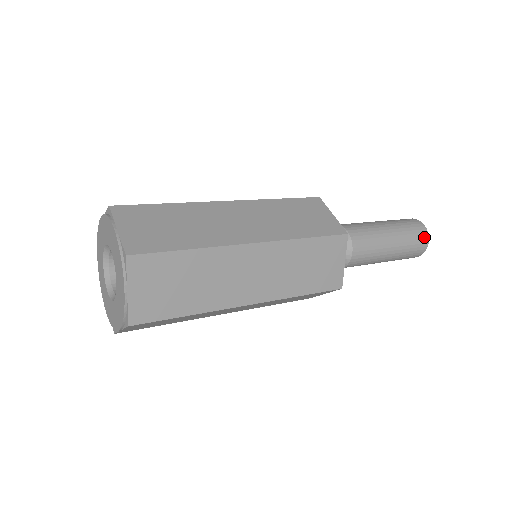
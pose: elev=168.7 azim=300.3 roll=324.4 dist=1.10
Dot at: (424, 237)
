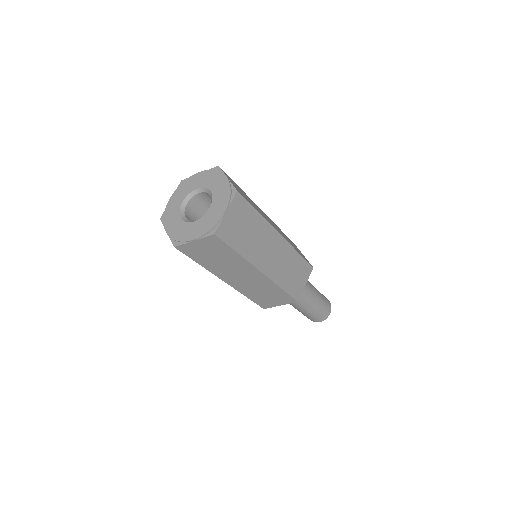
Dot at: (329, 308)
